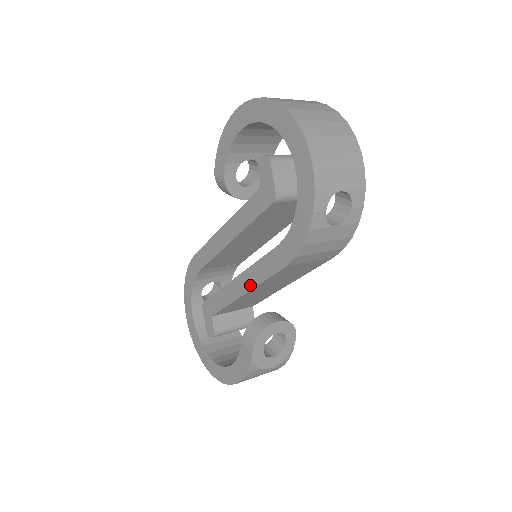
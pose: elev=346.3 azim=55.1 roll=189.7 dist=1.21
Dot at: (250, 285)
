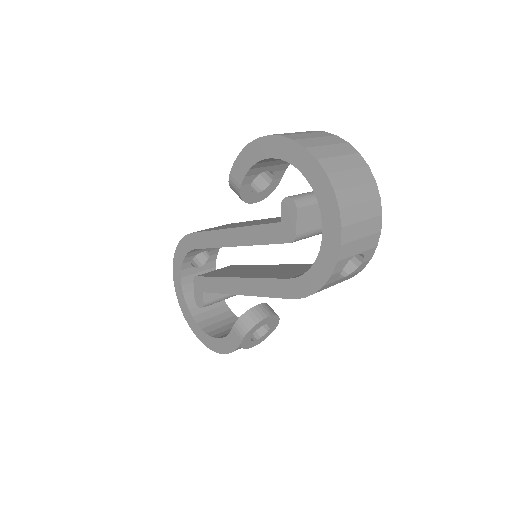
Dot at: (251, 292)
